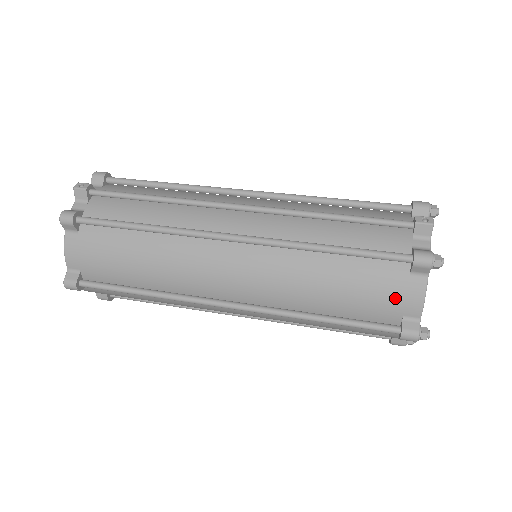
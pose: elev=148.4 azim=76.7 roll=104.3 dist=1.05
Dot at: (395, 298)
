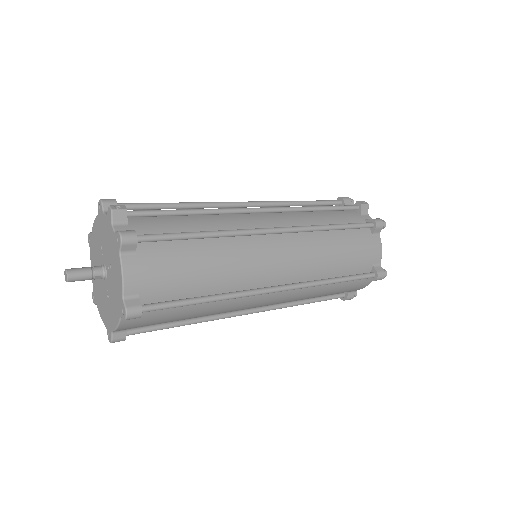
Dot at: (370, 252)
